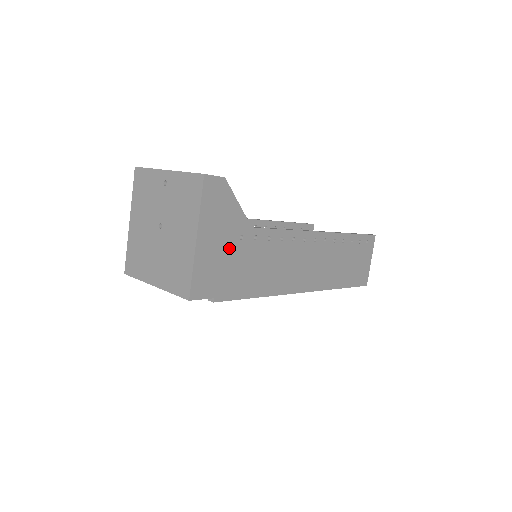
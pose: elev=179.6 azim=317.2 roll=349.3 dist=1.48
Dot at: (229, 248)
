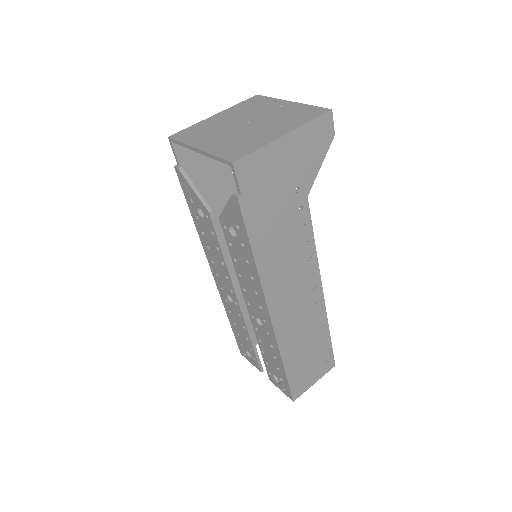
Dot at: (286, 181)
